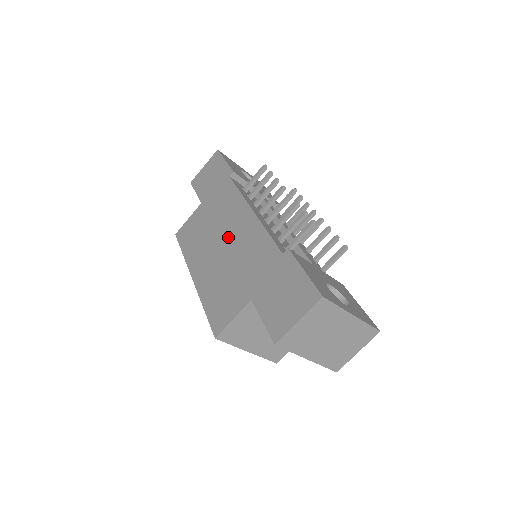
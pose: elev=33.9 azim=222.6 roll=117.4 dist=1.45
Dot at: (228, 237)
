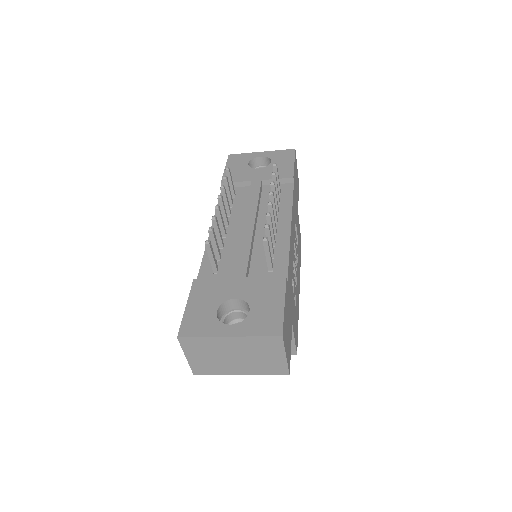
Dot at: occluded
